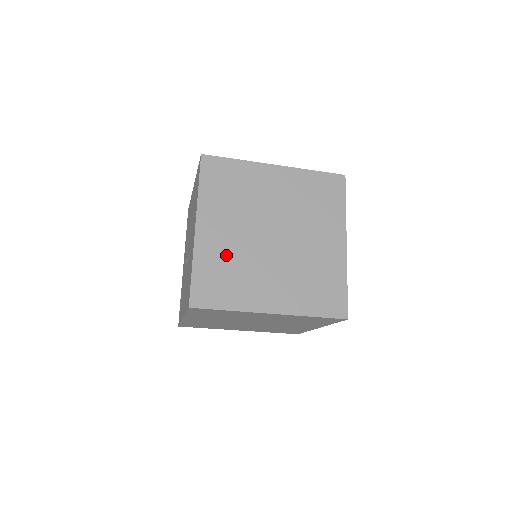
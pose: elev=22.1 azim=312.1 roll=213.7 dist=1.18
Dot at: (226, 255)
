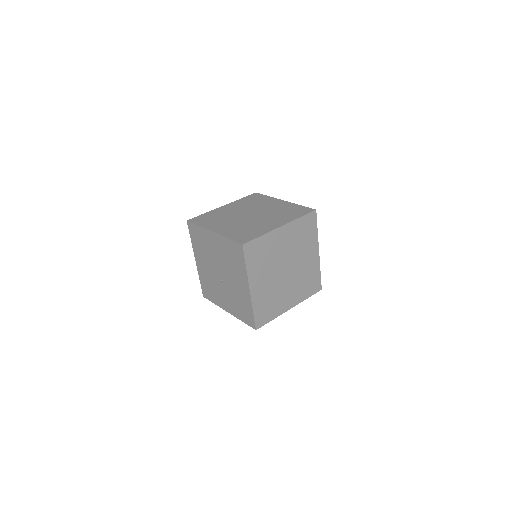
Dot at: (267, 295)
